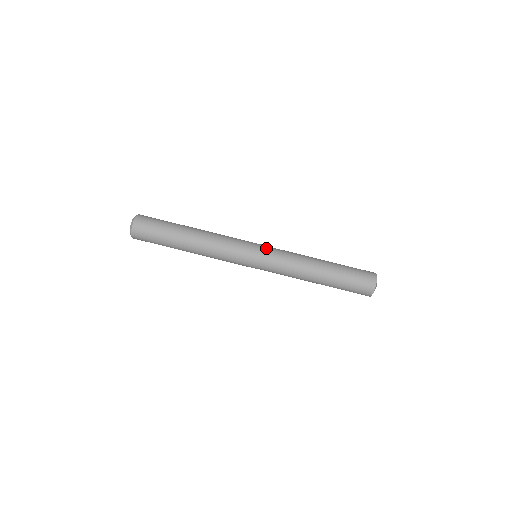
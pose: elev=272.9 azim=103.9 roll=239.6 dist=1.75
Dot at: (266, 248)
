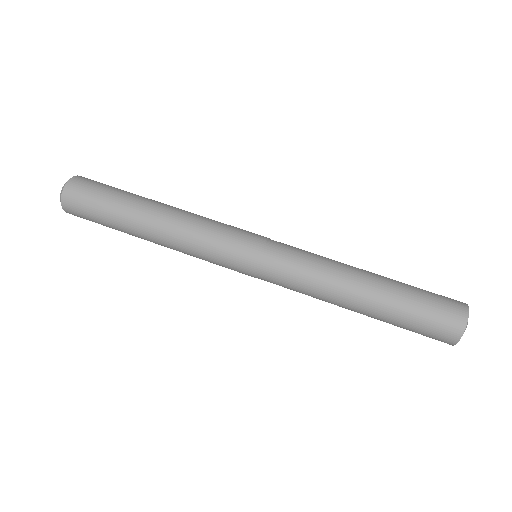
Dot at: (268, 252)
